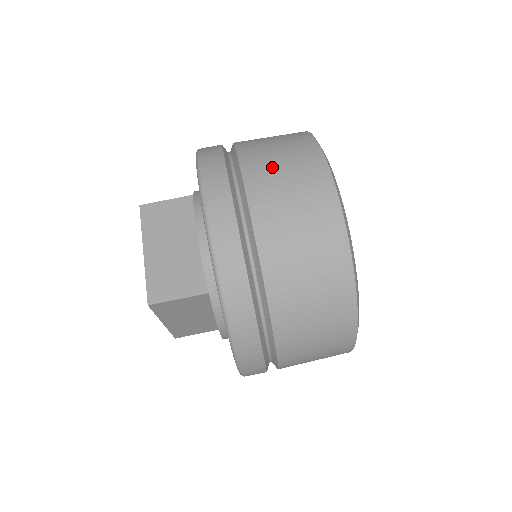
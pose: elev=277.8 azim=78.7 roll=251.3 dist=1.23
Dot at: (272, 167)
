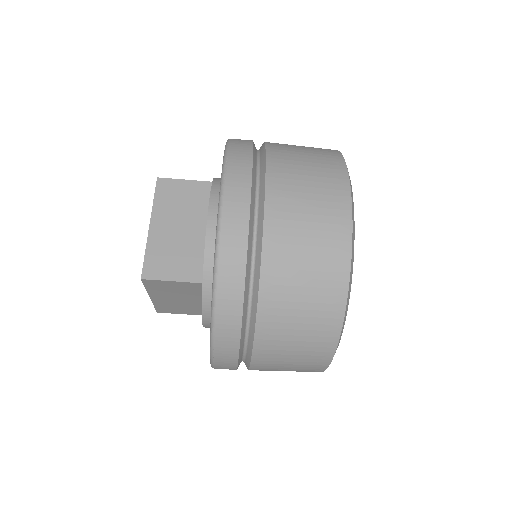
Dot at: (280, 363)
